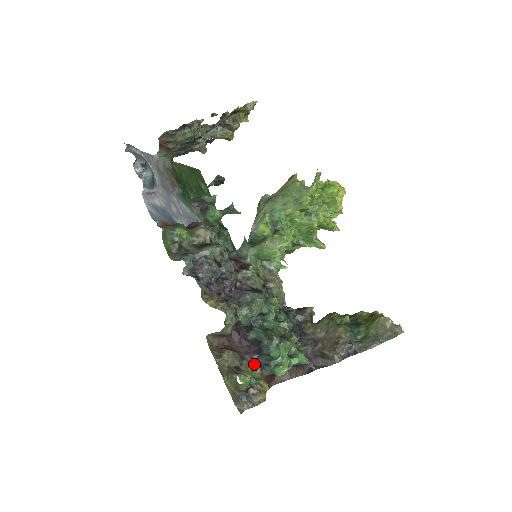
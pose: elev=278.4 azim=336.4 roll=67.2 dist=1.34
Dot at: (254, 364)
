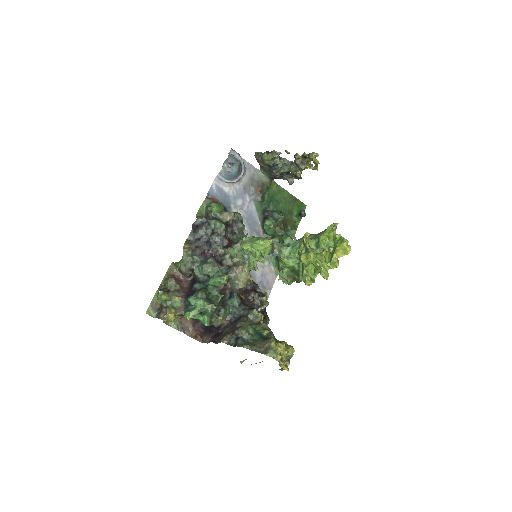
Dot at: (180, 299)
